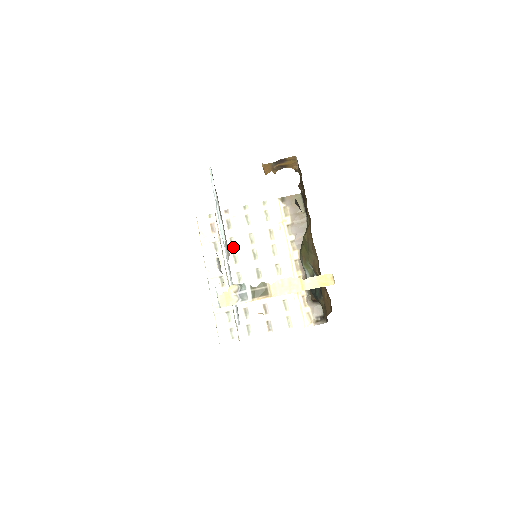
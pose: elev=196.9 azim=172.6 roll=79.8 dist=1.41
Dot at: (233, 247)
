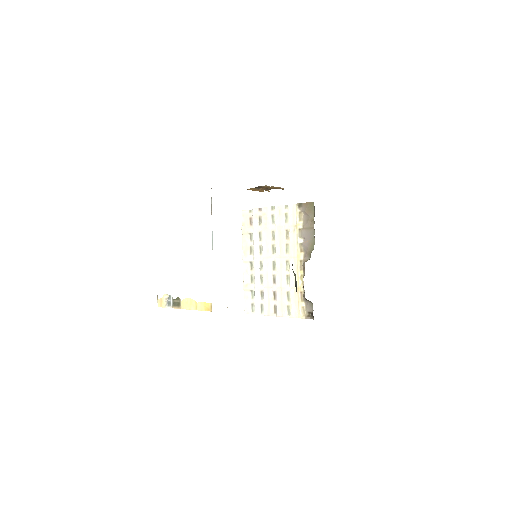
Dot at: (260, 240)
